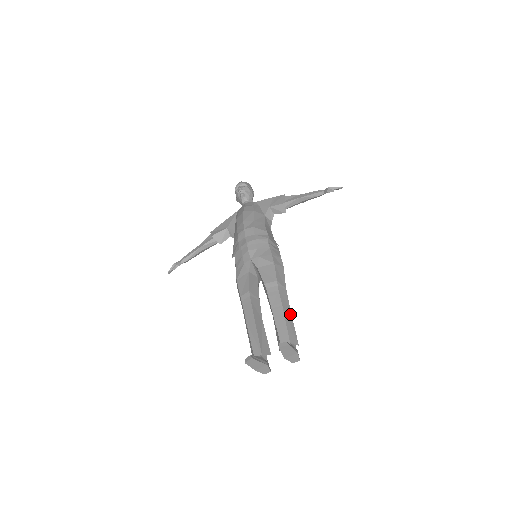
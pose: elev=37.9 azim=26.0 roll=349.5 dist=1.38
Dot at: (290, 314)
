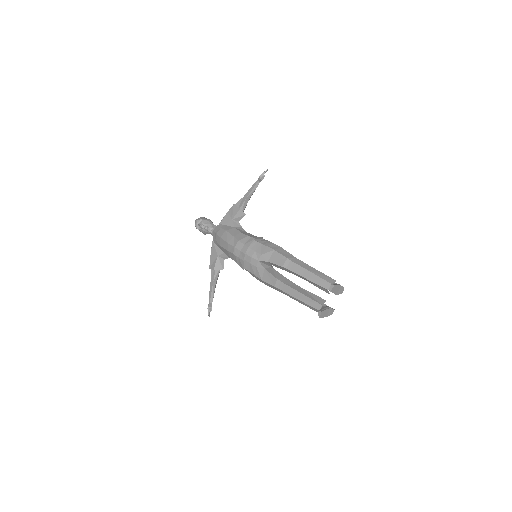
Dot at: (314, 269)
